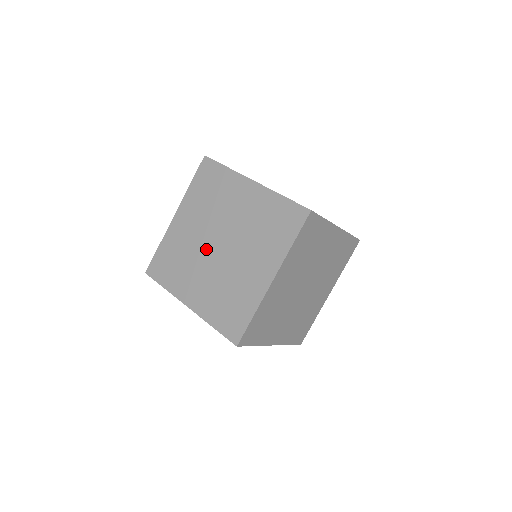
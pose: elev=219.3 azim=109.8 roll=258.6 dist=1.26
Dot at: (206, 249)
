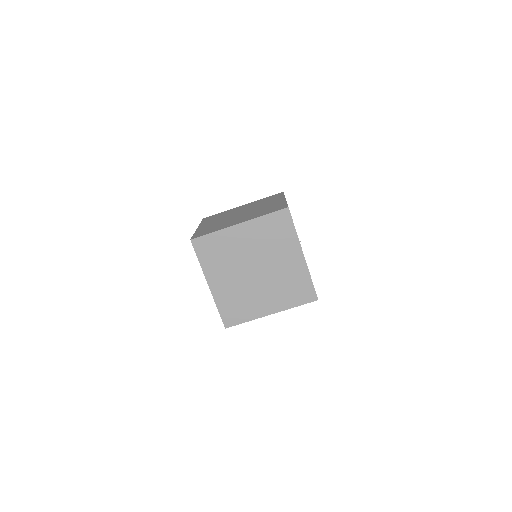
Dot at: (245, 265)
